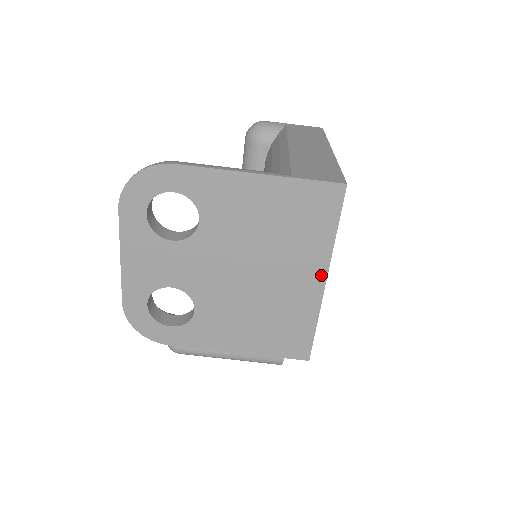
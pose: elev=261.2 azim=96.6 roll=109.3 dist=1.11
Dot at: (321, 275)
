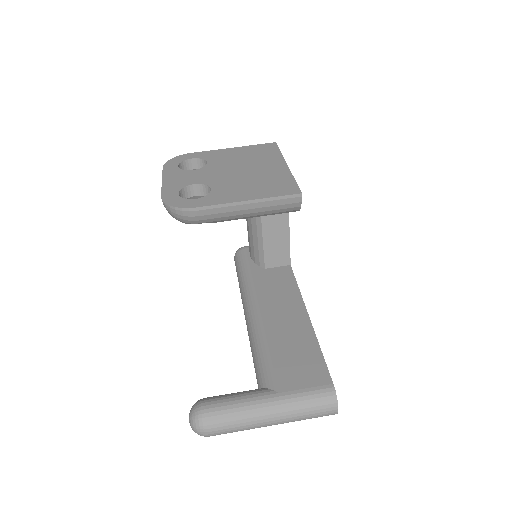
Dot at: (283, 164)
